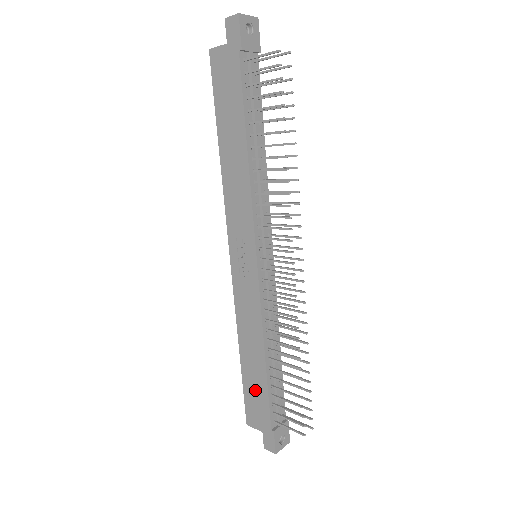
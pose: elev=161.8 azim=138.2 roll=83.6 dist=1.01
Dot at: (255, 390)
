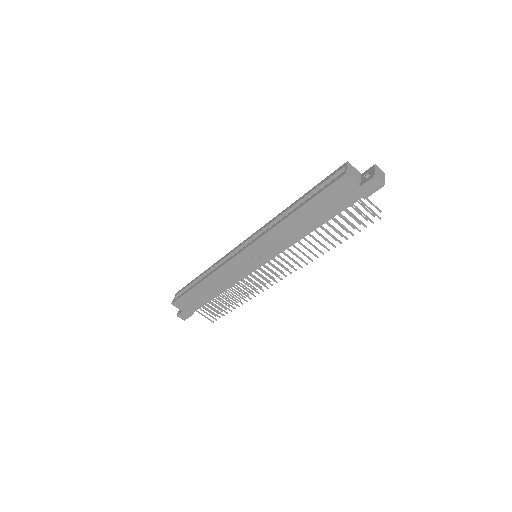
Dot at: (196, 299)
